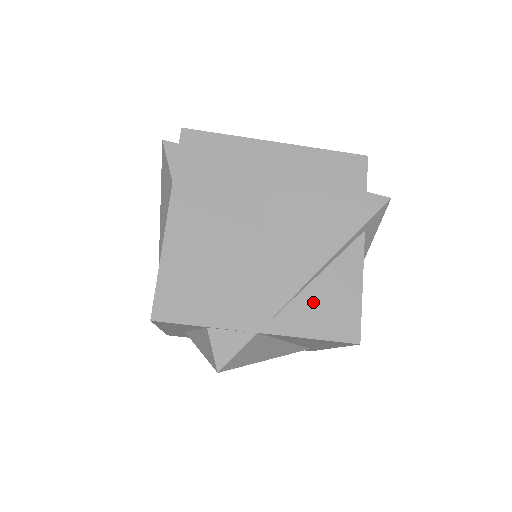
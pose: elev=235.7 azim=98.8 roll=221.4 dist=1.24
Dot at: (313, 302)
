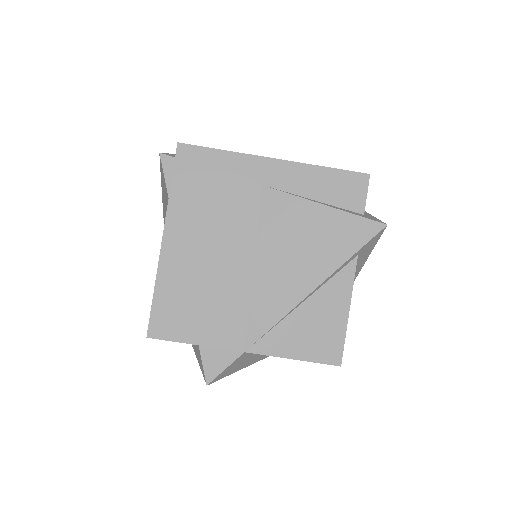
Dot at: (299, 325)
